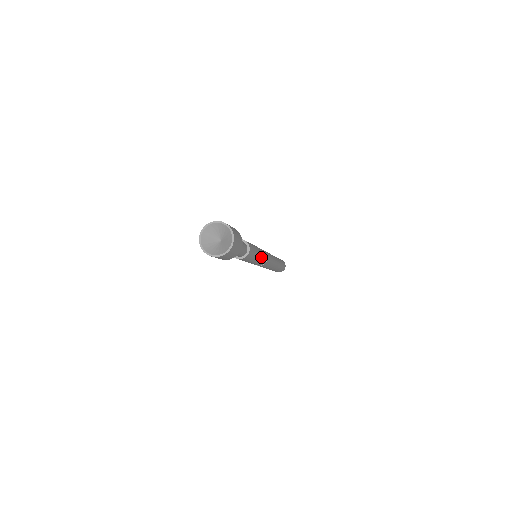
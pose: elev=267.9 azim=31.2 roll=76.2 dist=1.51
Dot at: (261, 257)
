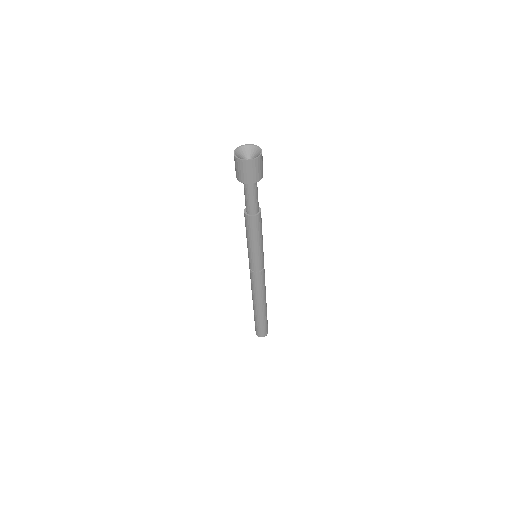
Dot at: (262, 250)
